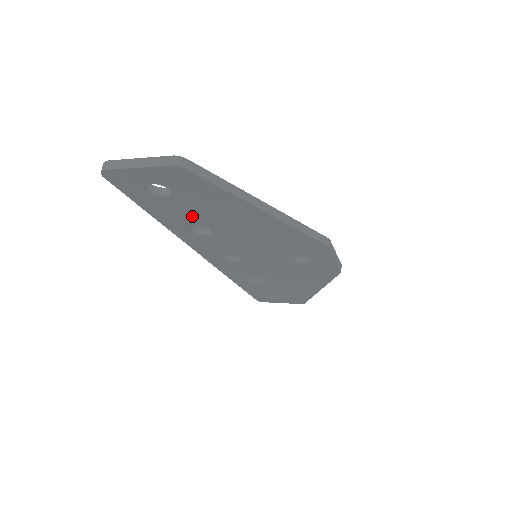
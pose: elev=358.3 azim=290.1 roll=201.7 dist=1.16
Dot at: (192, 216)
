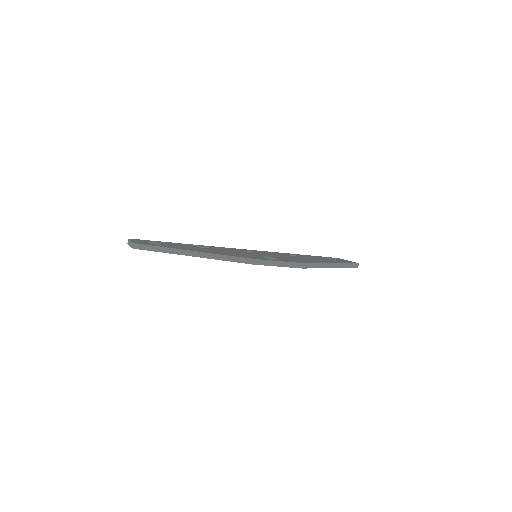
Dot at: occluded
